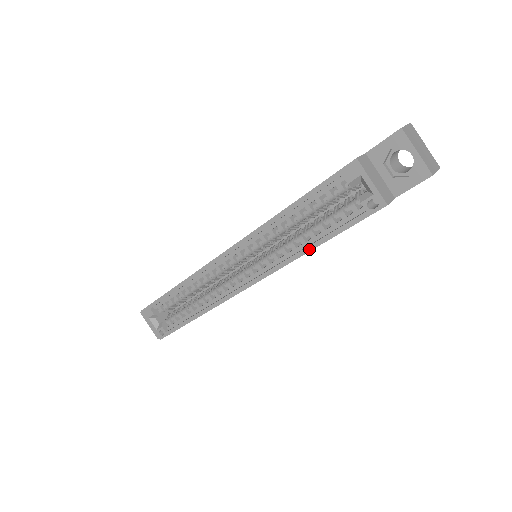
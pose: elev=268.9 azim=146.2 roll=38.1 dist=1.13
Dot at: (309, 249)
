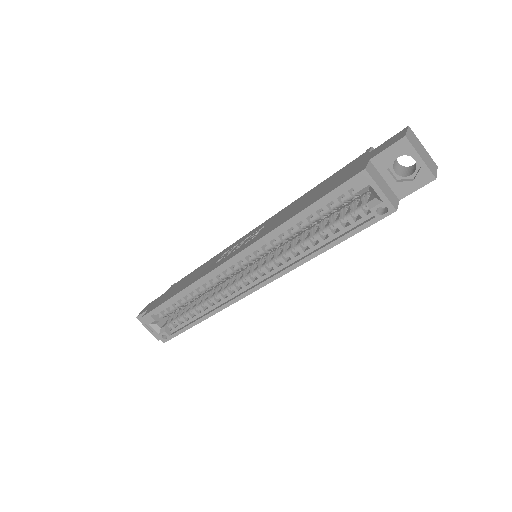
Dot at: (318, 253)
